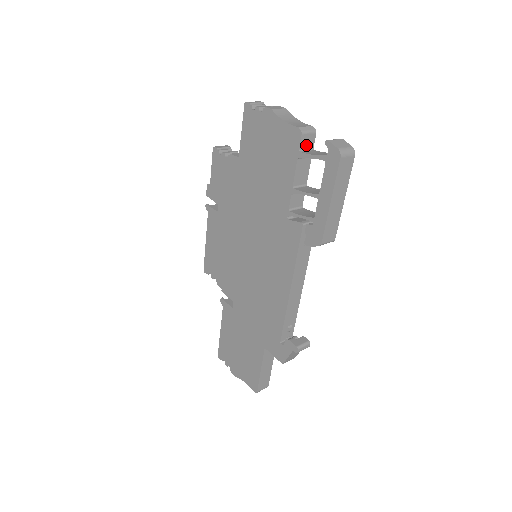
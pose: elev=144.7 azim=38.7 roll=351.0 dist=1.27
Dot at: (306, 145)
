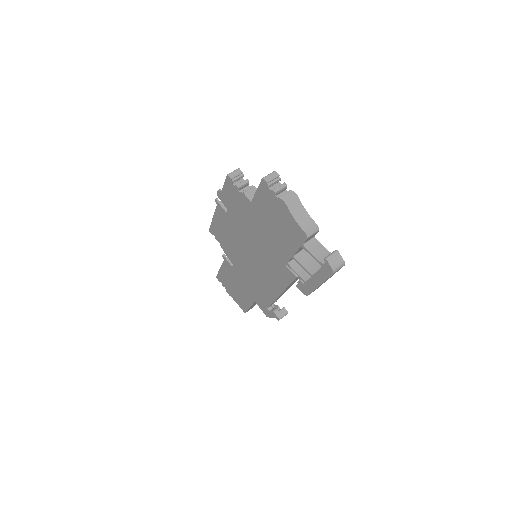
Dot at: (309, 239)
